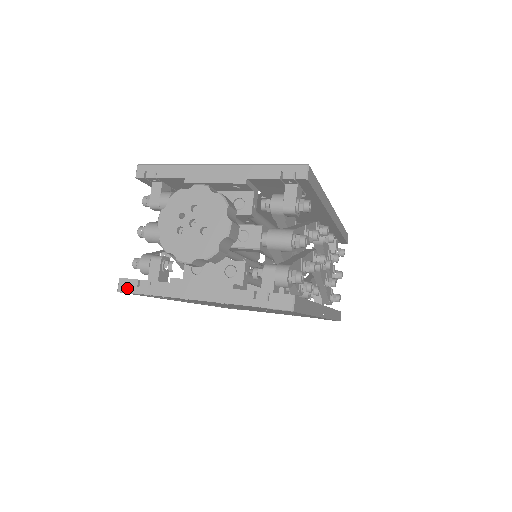
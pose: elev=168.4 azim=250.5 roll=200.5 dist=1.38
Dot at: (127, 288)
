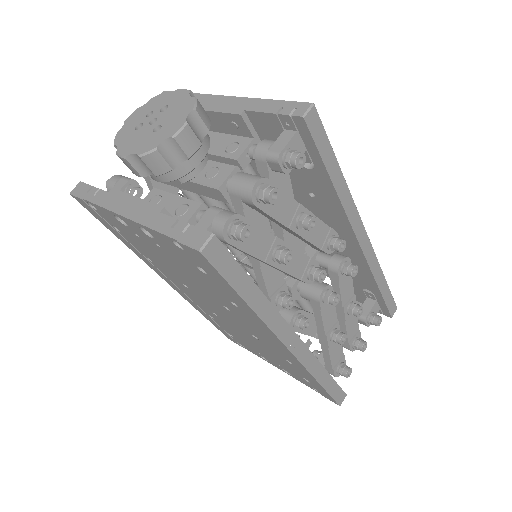
Dot at: (78, 191)
